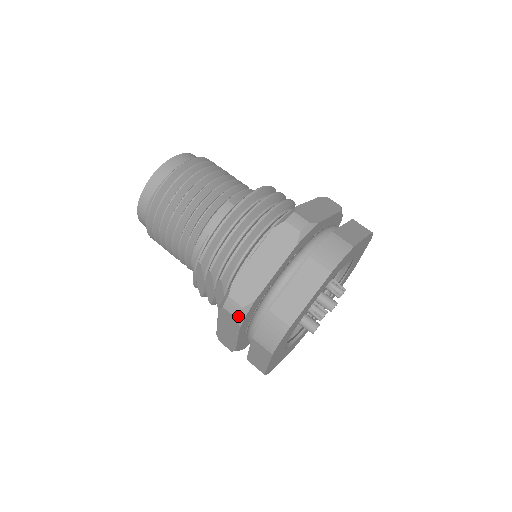
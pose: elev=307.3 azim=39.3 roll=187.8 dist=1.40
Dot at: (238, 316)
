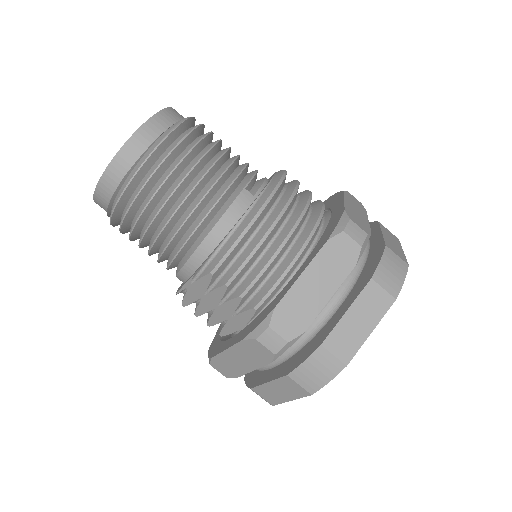
Dot at: (278, 352)
